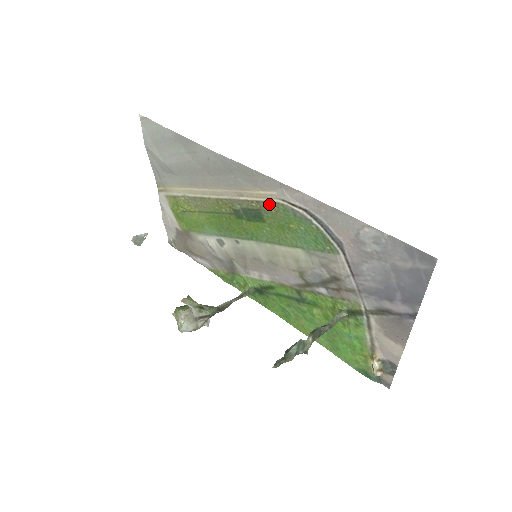
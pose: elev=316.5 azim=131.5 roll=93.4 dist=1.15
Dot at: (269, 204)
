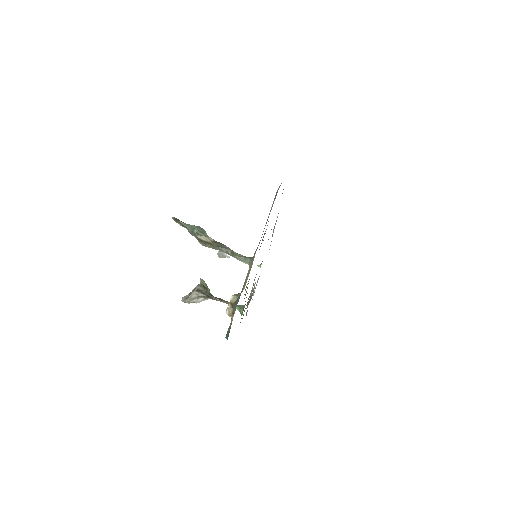
Dot at: occluded
